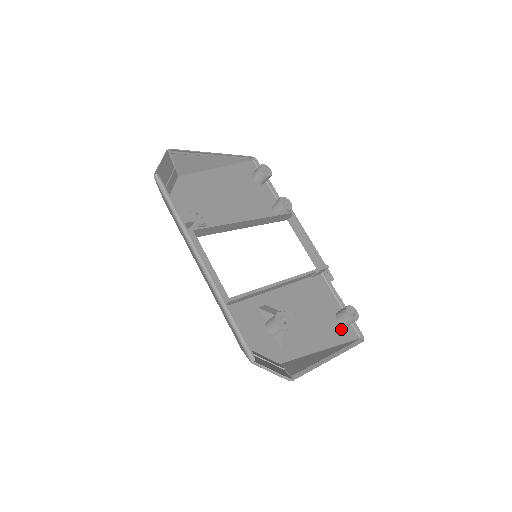
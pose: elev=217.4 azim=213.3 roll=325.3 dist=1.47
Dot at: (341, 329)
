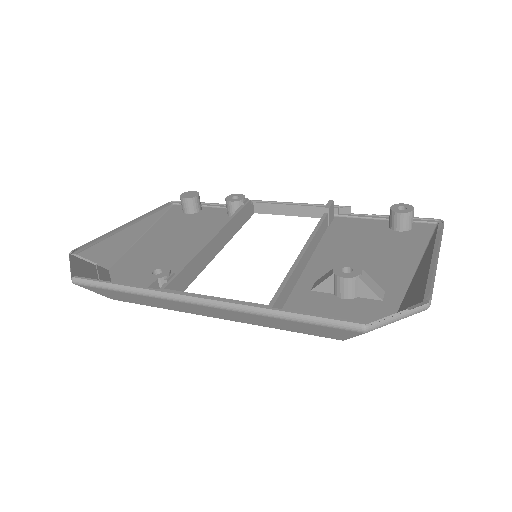
Dot at: (411, 234)
